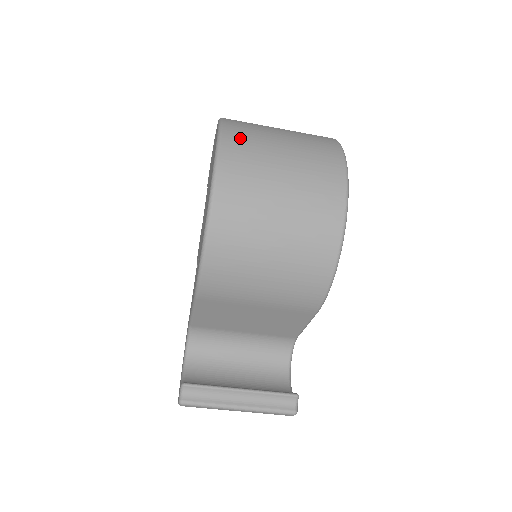
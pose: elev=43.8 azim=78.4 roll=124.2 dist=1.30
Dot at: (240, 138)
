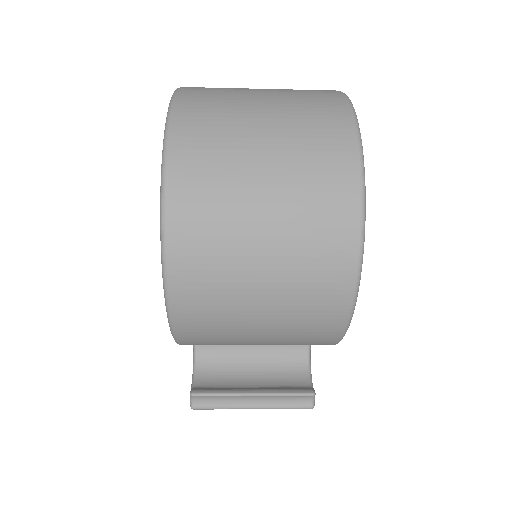
Dot at: (195, 176)
